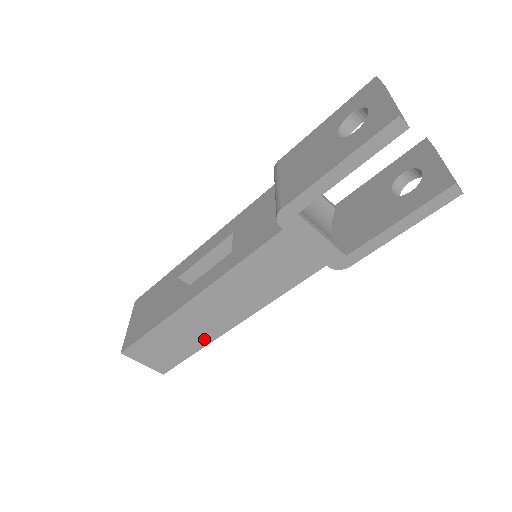
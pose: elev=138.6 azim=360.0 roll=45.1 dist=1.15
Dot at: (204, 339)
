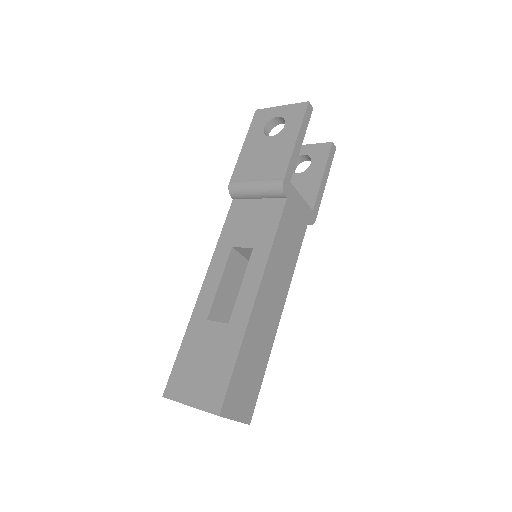
Dot at: (268, 346)
